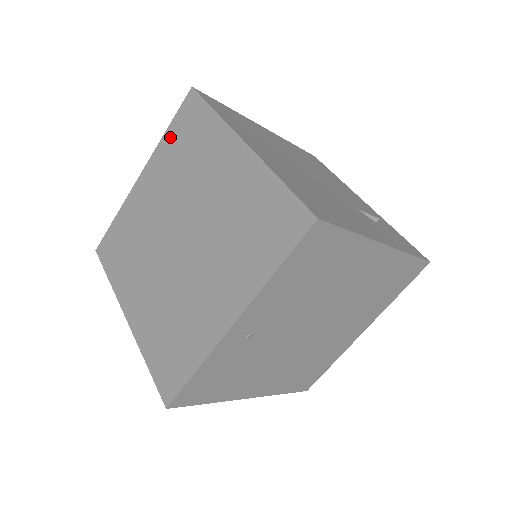
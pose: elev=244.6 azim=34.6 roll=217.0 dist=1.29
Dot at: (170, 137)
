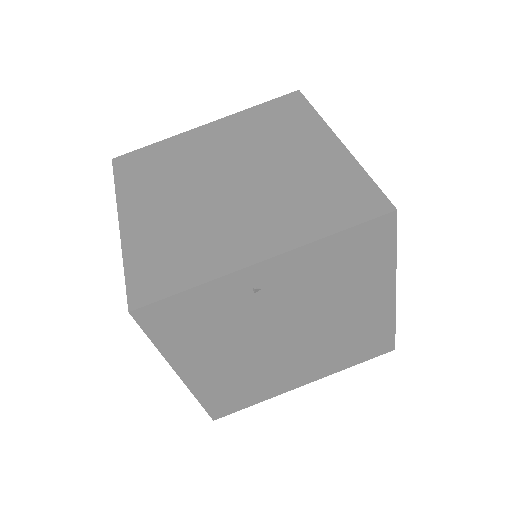
Dot at: (257, 111)
